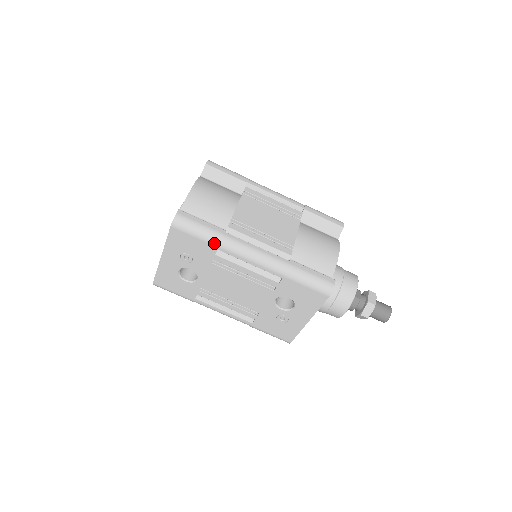
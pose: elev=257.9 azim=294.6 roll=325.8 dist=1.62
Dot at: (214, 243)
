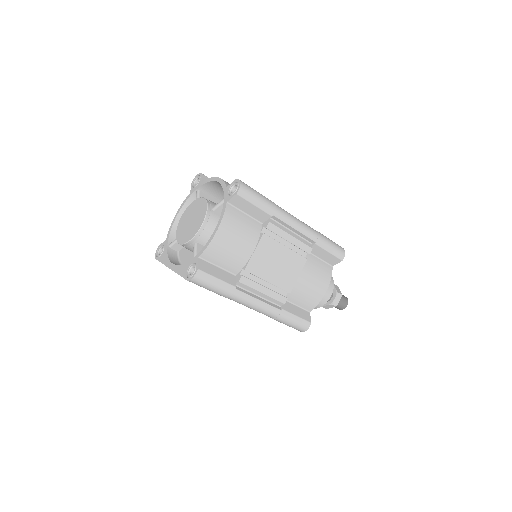
Dot at: occluded
